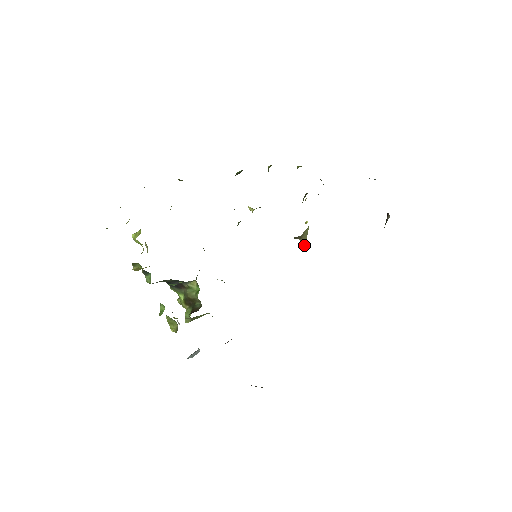
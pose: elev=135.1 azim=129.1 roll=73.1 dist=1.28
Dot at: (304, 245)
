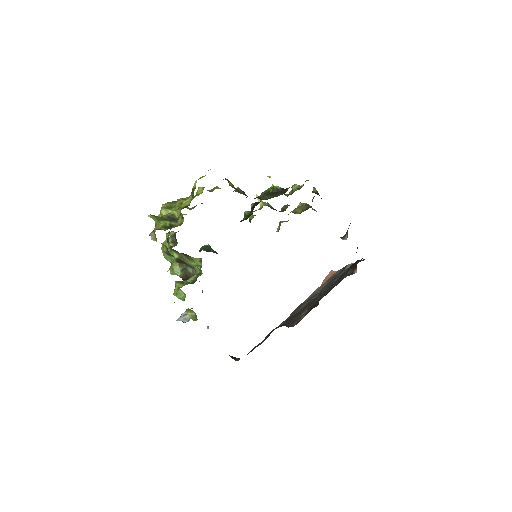
Dot at: (277, 230)
